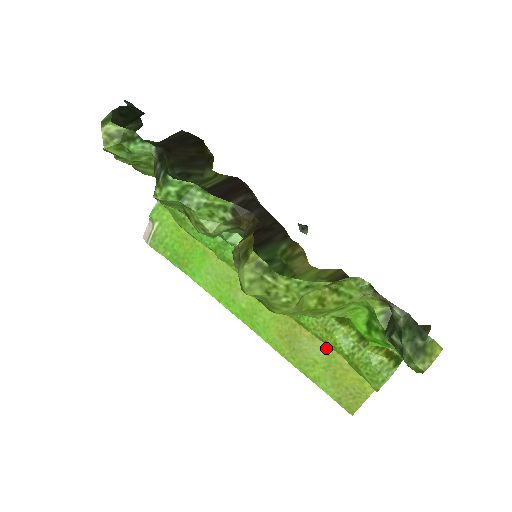
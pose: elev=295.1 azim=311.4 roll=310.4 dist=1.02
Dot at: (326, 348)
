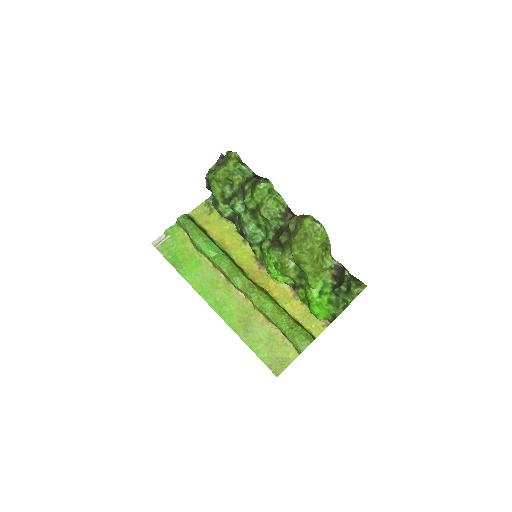
Dot at: (270, 330)
